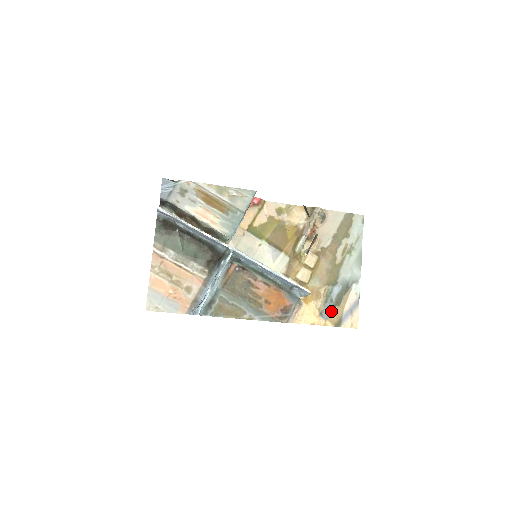
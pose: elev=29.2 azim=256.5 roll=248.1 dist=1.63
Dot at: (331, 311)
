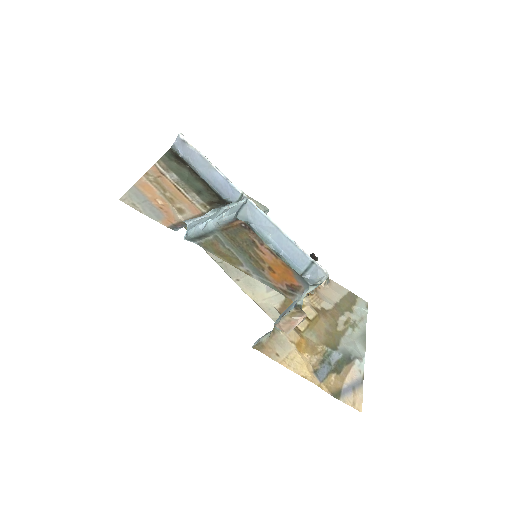
Dot at: (328, 375)
